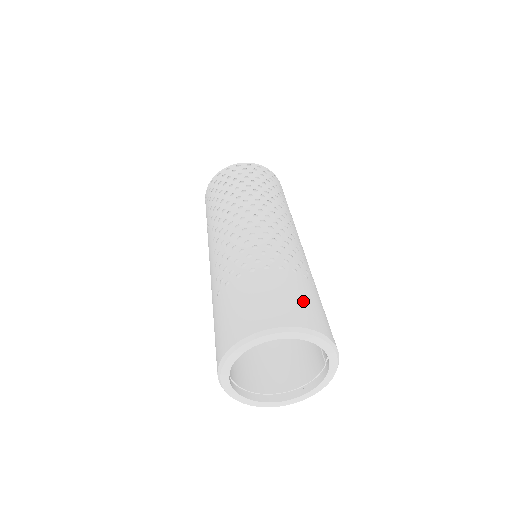
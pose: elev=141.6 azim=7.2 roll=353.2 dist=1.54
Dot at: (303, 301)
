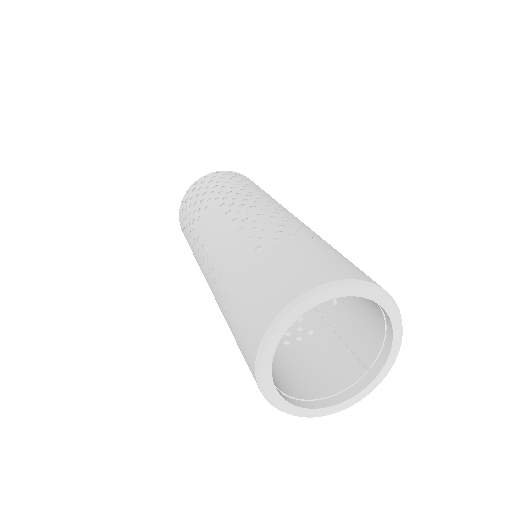
Dot at: occluded
